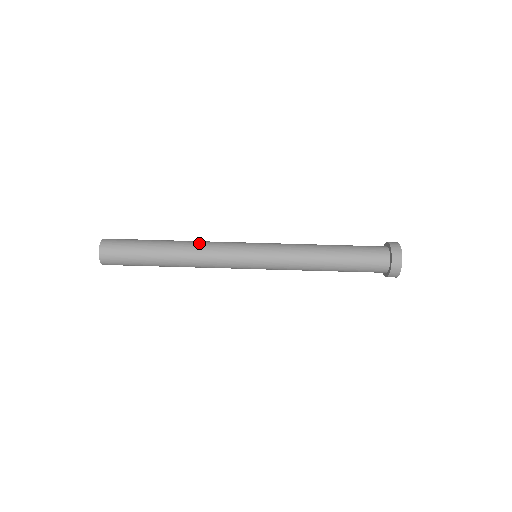
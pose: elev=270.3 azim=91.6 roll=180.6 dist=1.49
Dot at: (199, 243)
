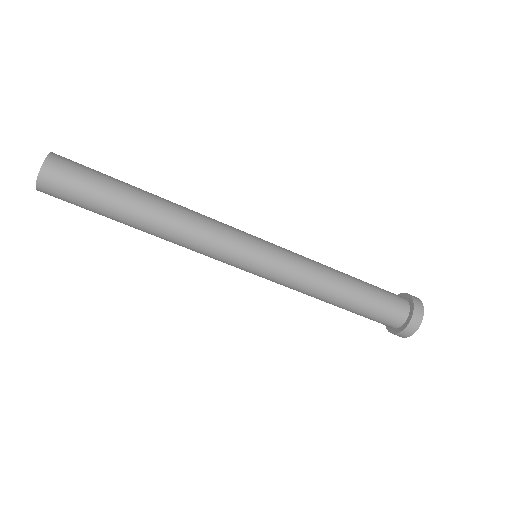
Dot at: (192, 210)
